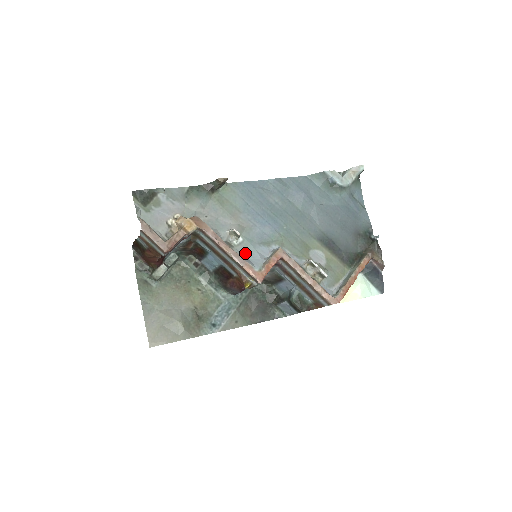
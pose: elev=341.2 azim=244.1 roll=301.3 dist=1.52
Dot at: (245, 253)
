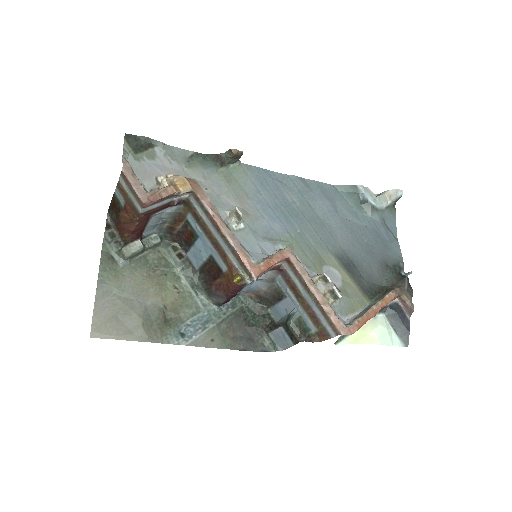
Dot at: (243, 242)
